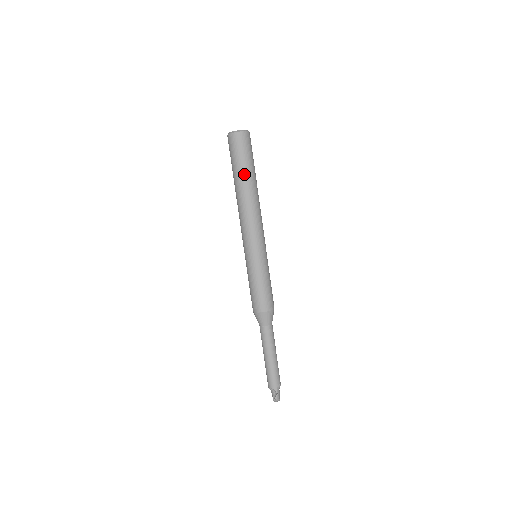
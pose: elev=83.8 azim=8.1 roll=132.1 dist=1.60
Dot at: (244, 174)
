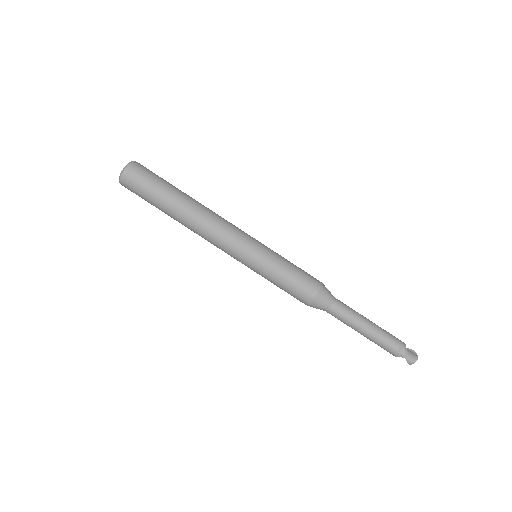
Dot at: (163, 207)
